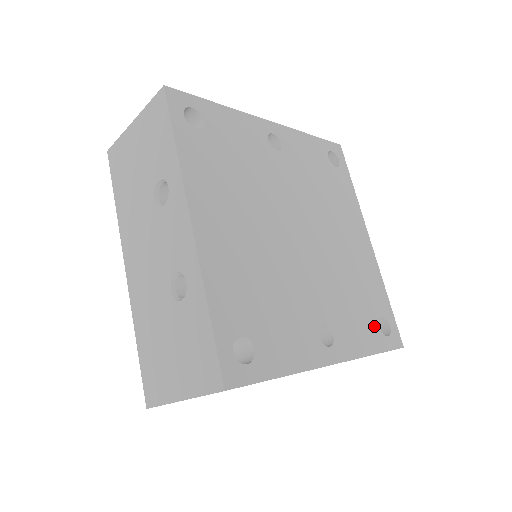
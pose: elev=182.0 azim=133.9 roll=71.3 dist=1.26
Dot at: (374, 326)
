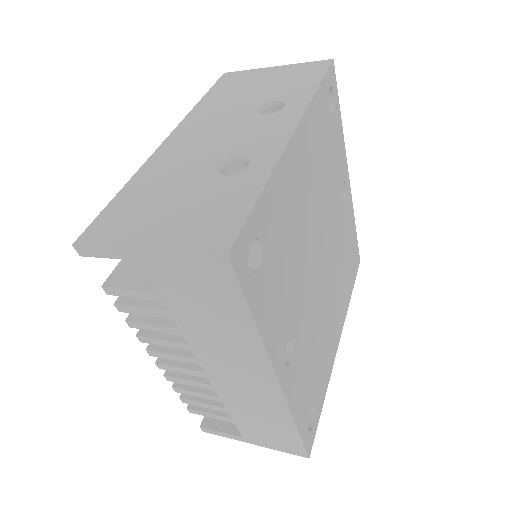
Dot at: (309, 405)
